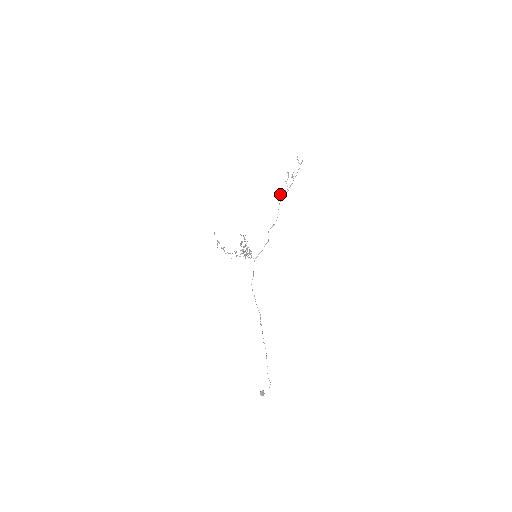
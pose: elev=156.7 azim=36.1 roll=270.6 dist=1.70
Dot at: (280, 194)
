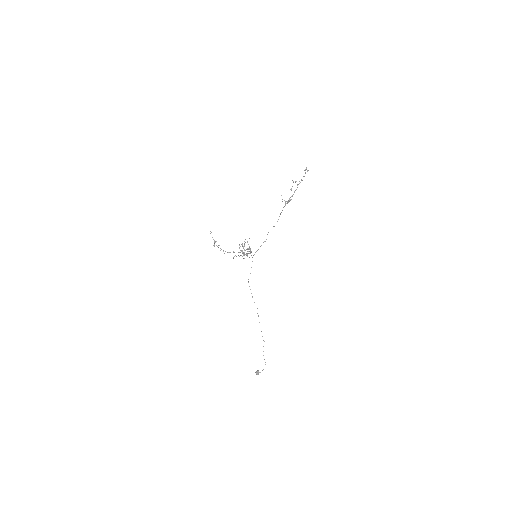
Dot at: (285, 201)
